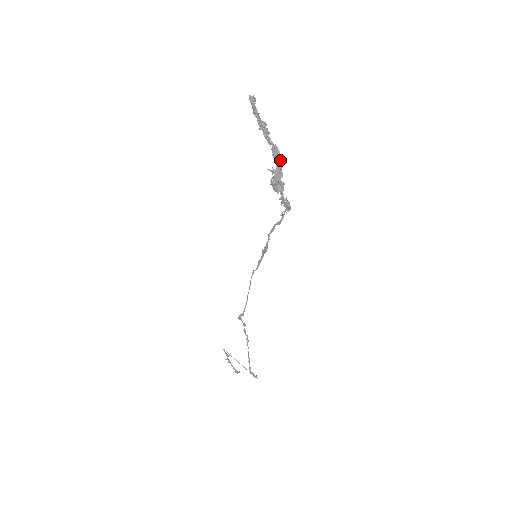
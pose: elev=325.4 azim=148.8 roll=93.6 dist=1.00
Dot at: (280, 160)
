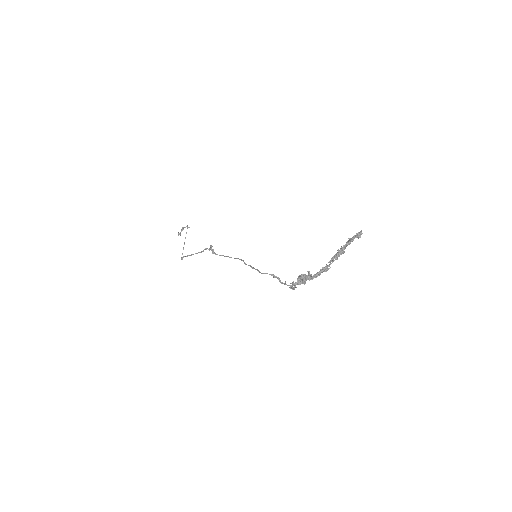
Dot at: occluded
